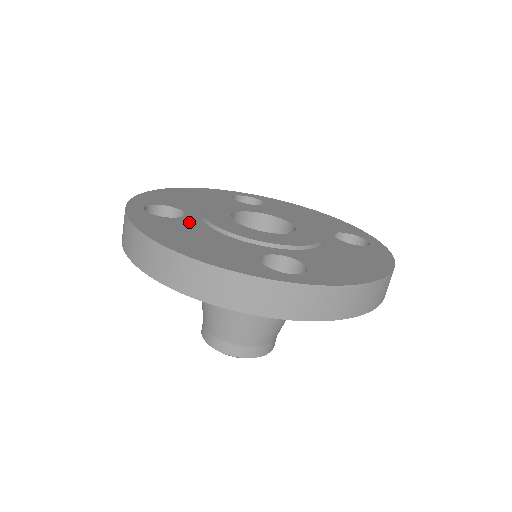
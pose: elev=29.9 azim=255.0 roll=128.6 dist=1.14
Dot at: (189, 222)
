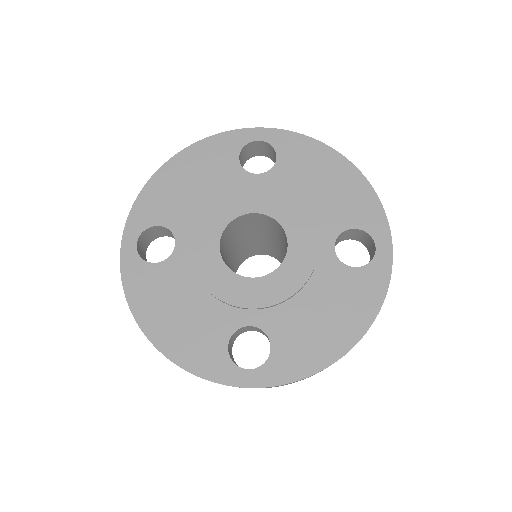
Dot at: (176, 268)
